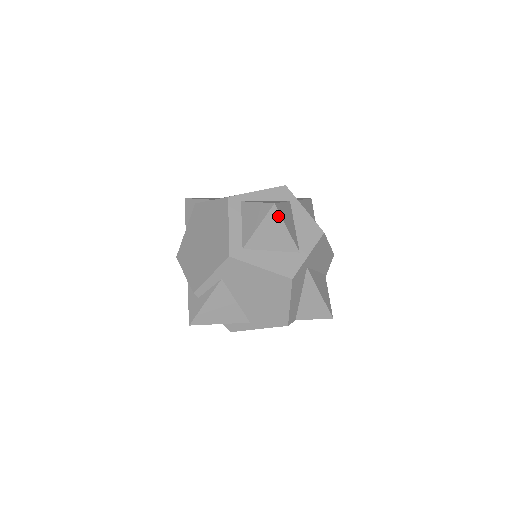
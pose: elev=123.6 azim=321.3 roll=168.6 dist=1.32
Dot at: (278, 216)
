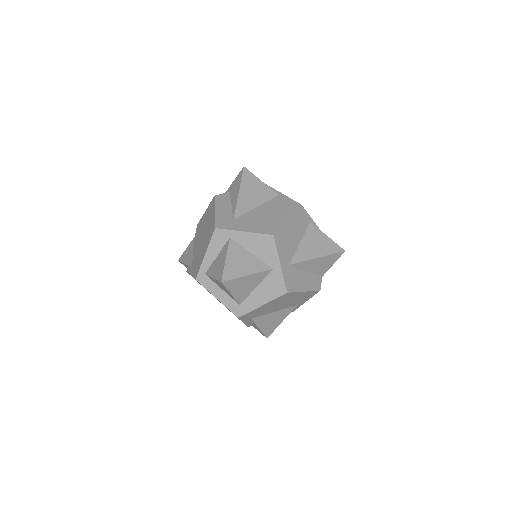
Dot at: (233, 281)
